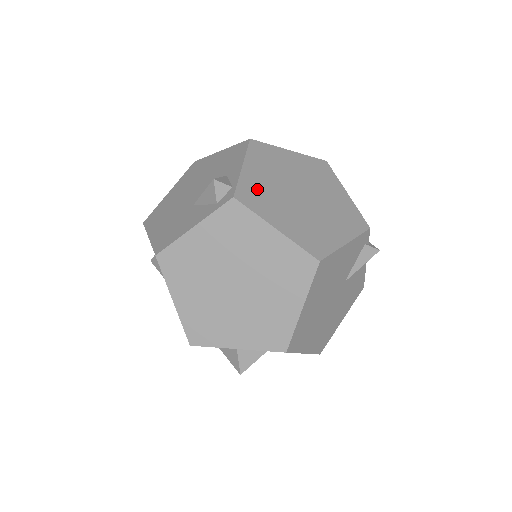
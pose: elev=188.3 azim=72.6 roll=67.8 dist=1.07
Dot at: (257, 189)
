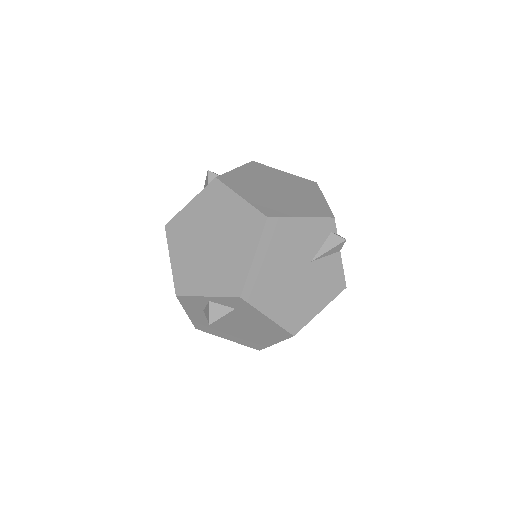
Dot at: (239, 179)
